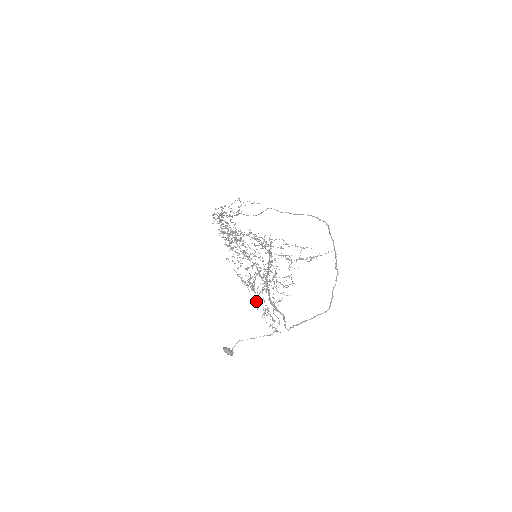
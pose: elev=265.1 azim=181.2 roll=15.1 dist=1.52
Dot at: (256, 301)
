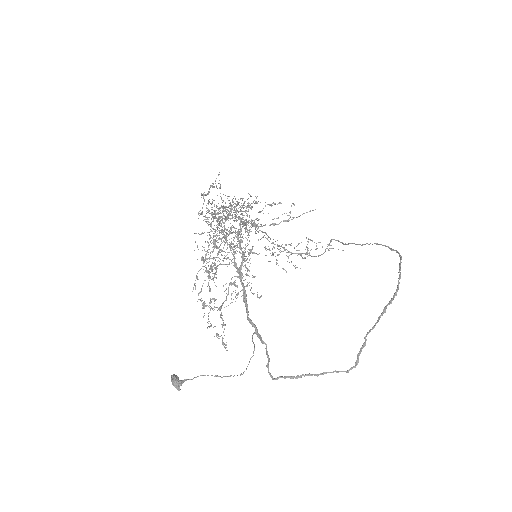
Dot at: (196, 278)
